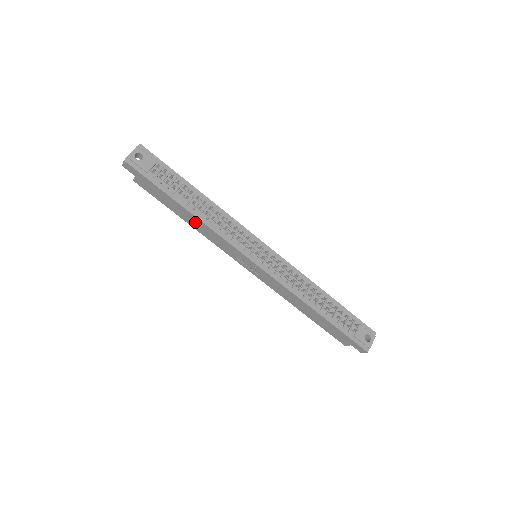
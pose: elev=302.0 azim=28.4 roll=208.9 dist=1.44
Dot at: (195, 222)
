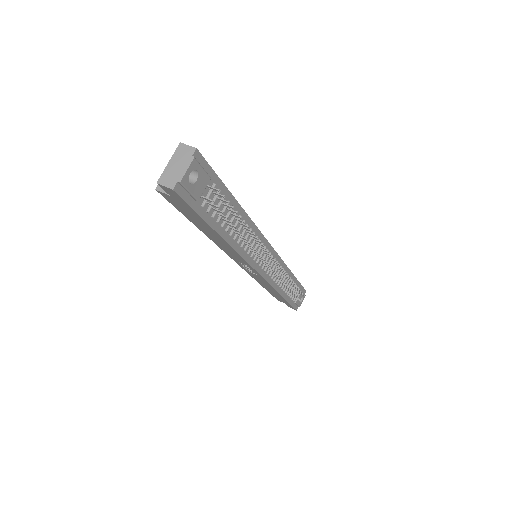
Dot at: (219, 241)
